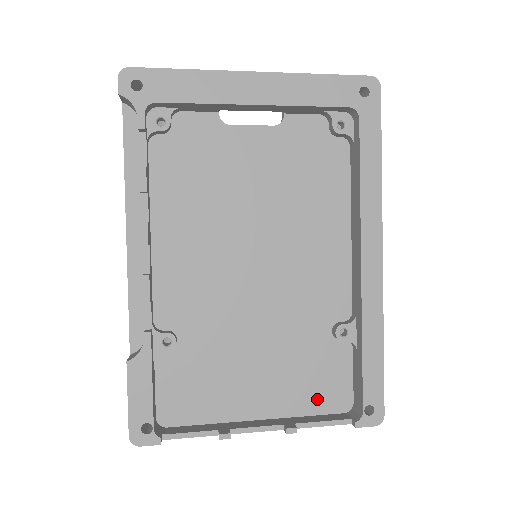
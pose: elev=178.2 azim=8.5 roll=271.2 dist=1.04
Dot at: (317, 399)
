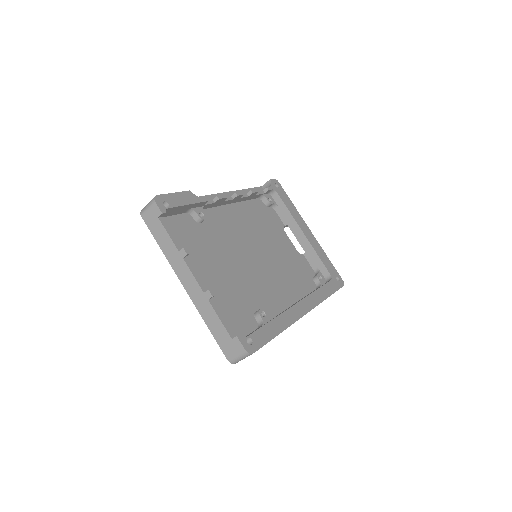
Dot at: (222, 317)
